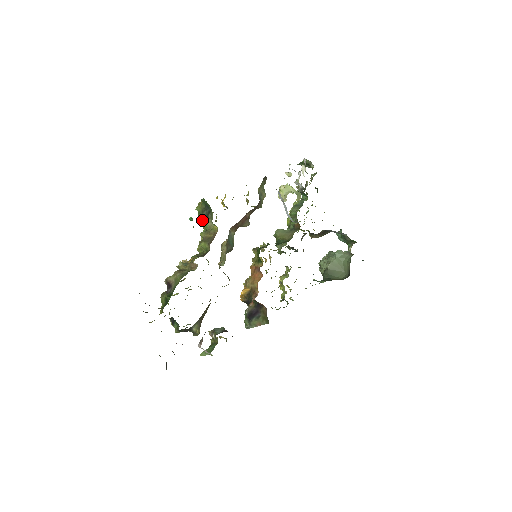
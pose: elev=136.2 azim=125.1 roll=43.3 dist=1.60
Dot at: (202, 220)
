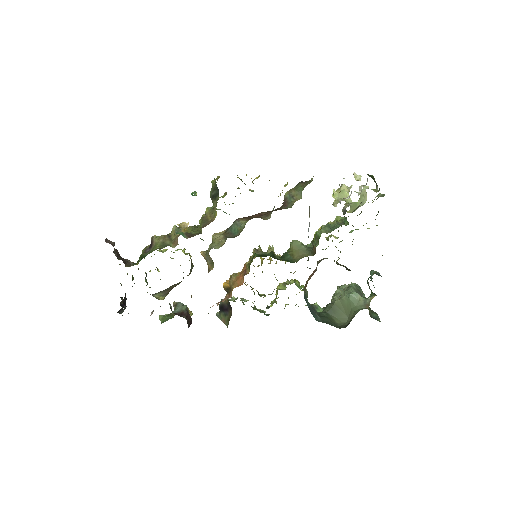
Dot at: (211, 197)
